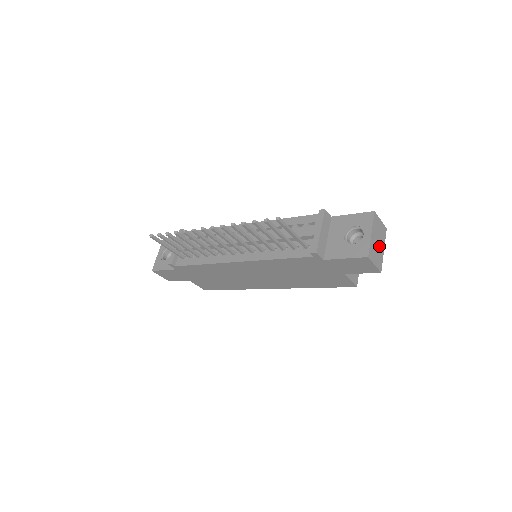
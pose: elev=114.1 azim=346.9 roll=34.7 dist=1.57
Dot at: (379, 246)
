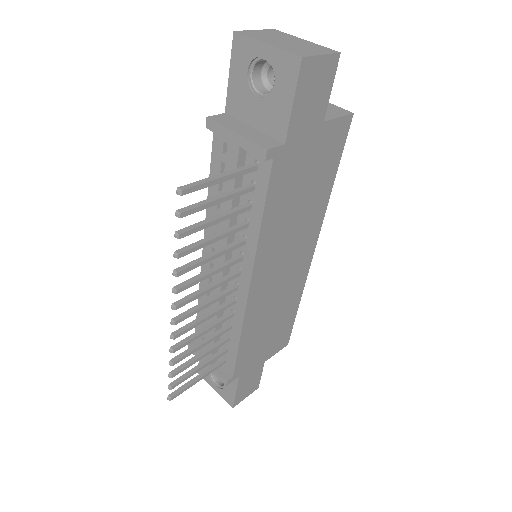
Dot at: (295, 43)
